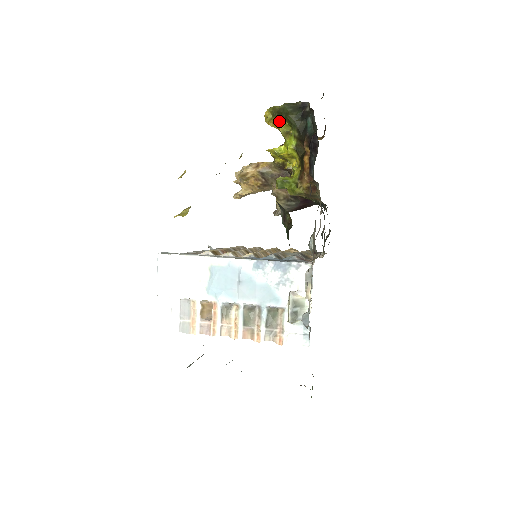
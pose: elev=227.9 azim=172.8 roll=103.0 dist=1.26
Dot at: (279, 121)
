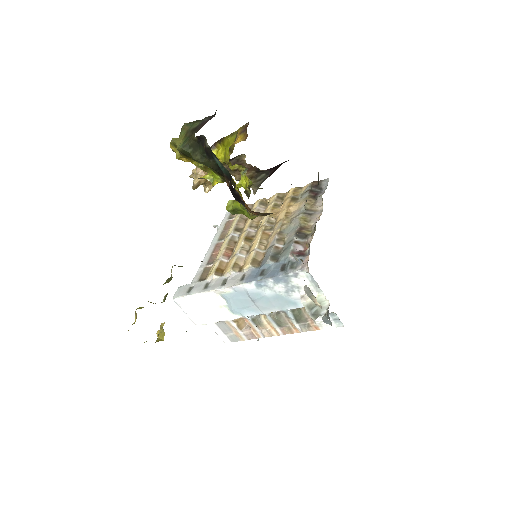
Dot at: (189, 160)
